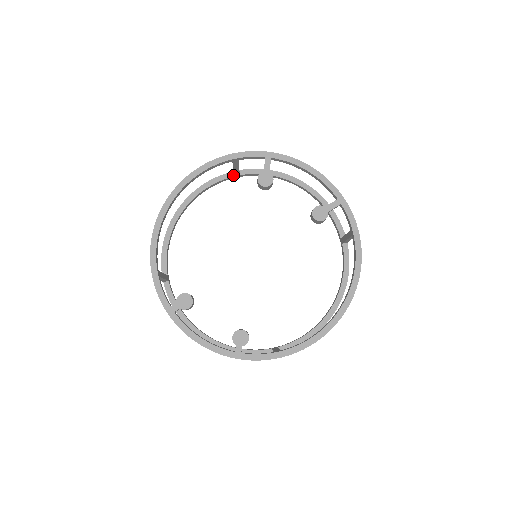
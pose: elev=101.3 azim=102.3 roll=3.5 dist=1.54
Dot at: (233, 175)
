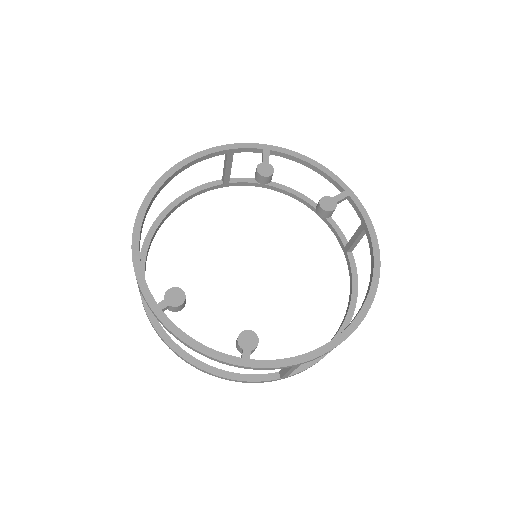
Dot at: (222, 183)
